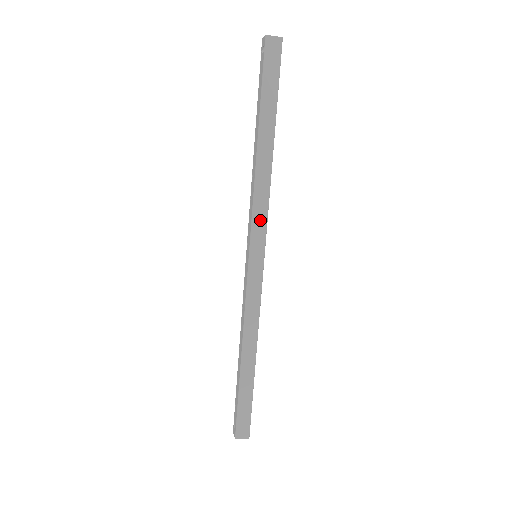
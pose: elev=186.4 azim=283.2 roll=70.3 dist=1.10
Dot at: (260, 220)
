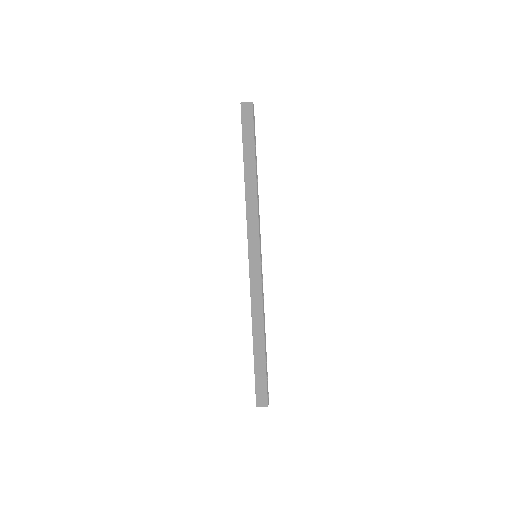
Dot at: (253, 228)
